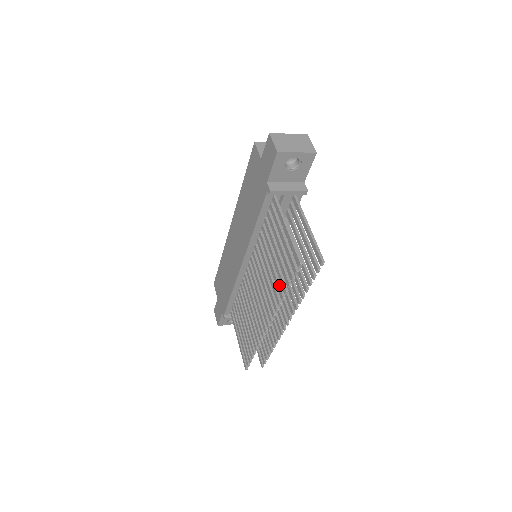
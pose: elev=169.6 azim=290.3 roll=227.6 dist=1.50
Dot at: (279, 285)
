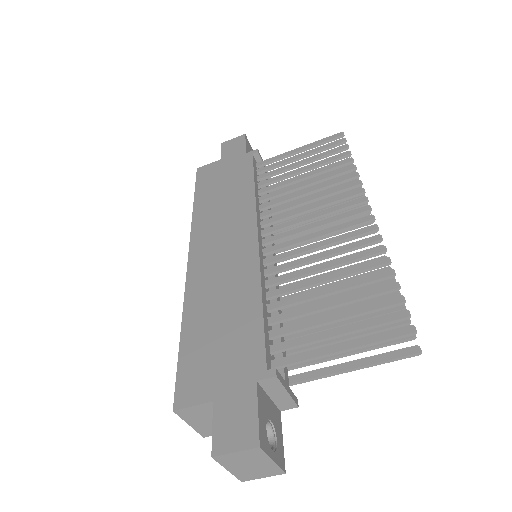
Dot at: (337, 170)
